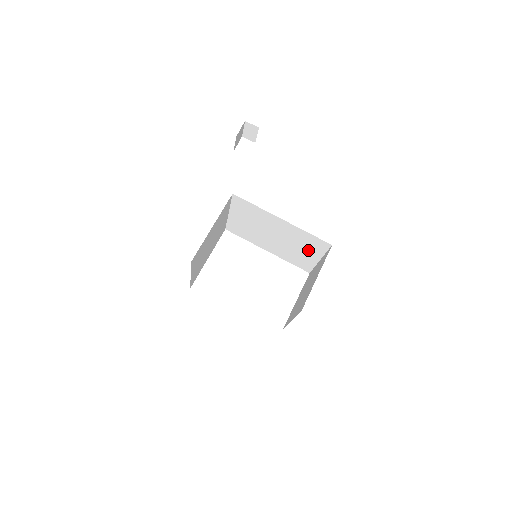
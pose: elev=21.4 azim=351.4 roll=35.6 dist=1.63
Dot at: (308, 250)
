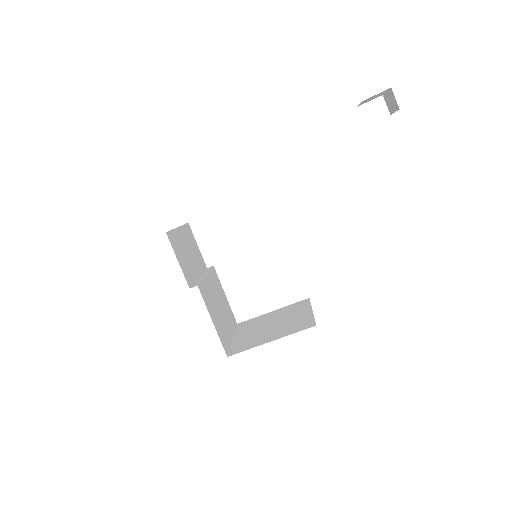
Dot at: occluded
